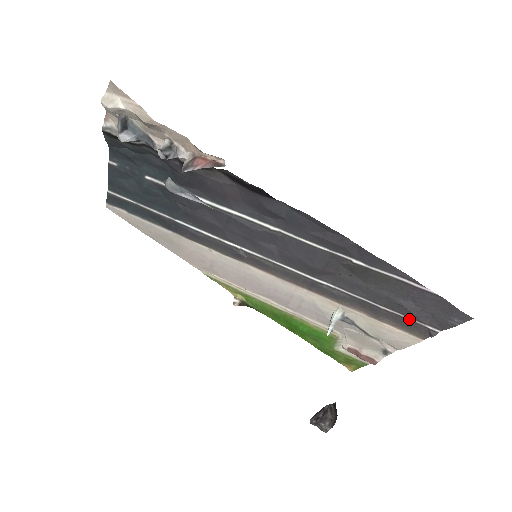
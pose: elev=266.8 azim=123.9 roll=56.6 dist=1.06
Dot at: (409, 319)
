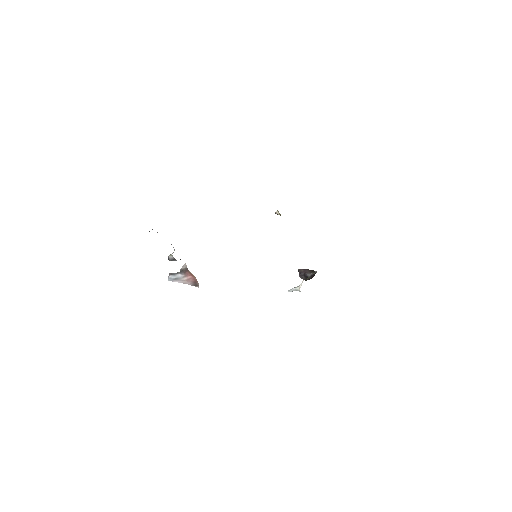
Dot at: occluded
